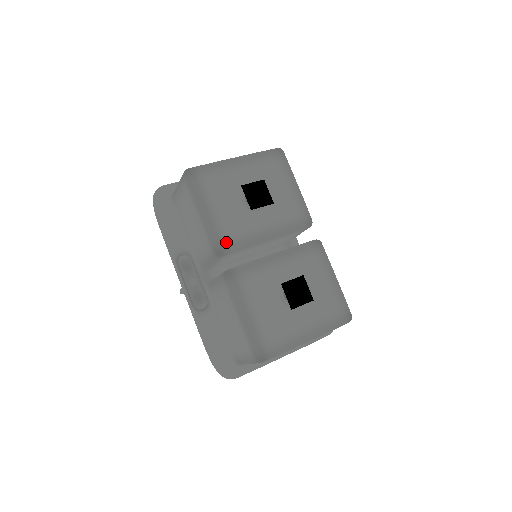
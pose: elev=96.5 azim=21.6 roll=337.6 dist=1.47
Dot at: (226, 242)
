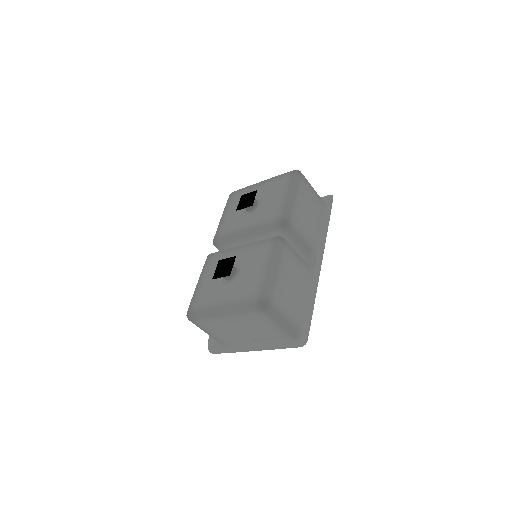
Dot at: (219, 235)
